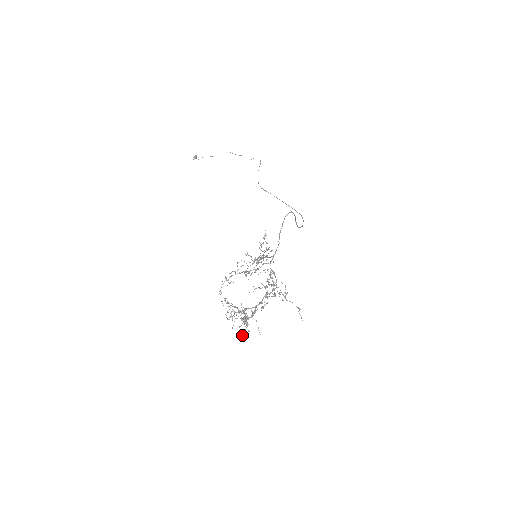
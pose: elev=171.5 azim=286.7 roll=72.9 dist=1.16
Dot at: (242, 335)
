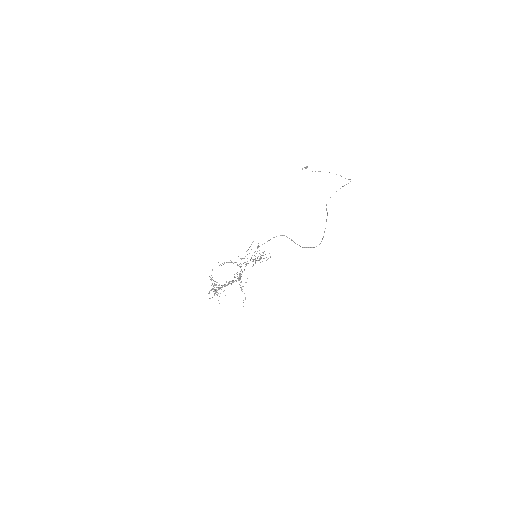
Dot at: occluded
